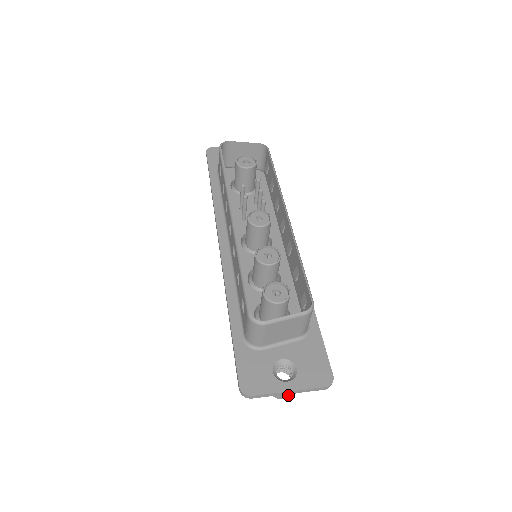
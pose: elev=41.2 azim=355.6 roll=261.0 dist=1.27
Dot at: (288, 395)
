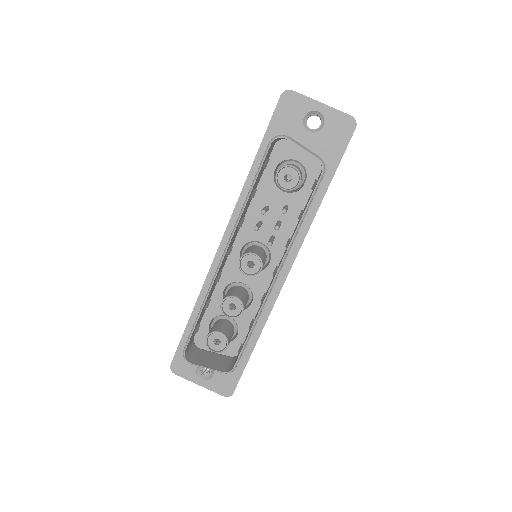
Dot at: occluded
